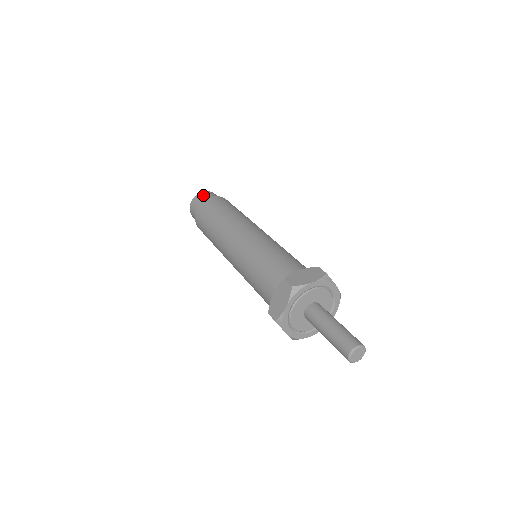
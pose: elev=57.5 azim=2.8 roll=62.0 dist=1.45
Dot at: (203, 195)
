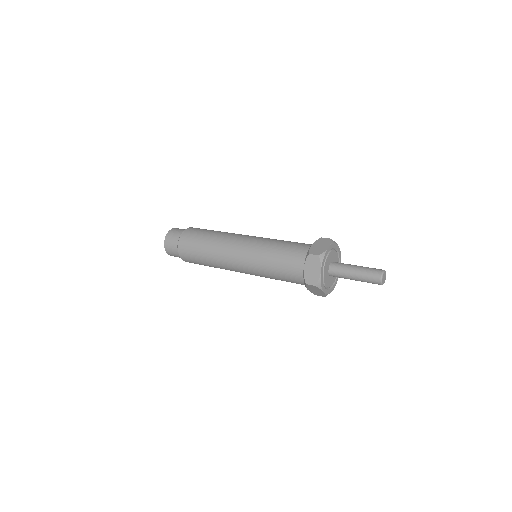
Dot at: occluded
